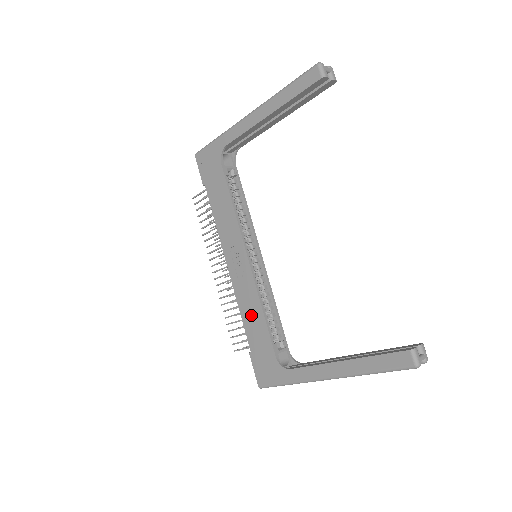
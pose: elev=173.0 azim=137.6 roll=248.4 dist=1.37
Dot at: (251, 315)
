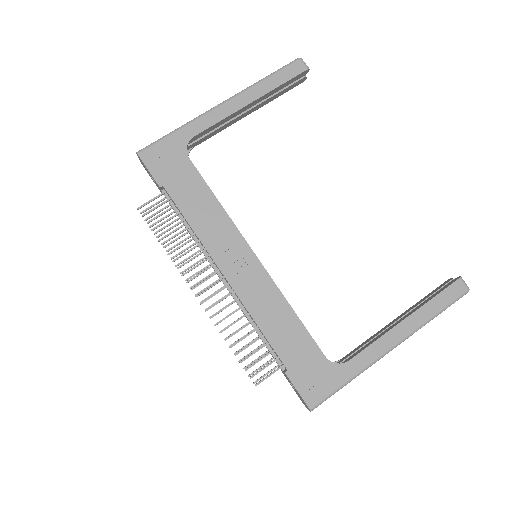
Dot at: (277, 322)
